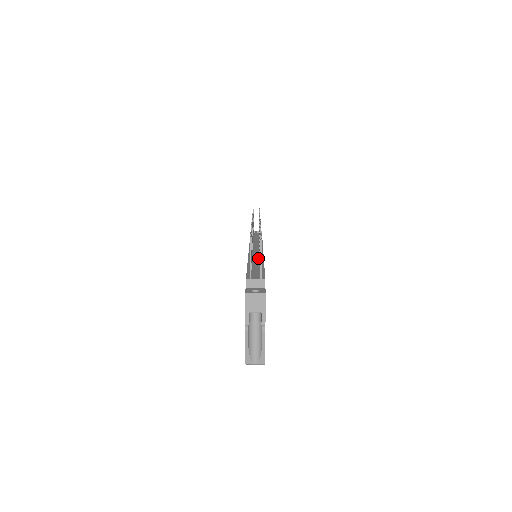
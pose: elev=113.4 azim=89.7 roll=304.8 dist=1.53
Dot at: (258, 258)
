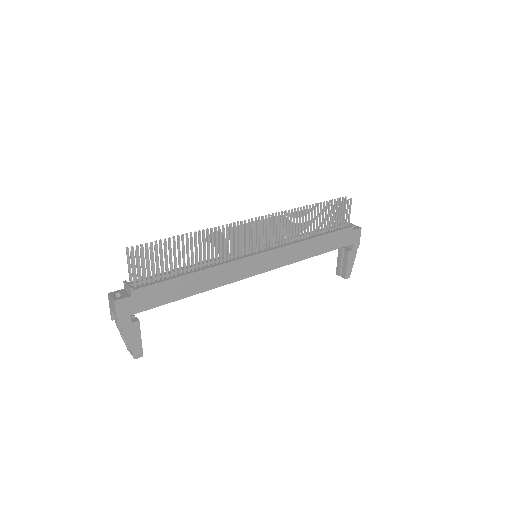
Dot at: (220, 261)
